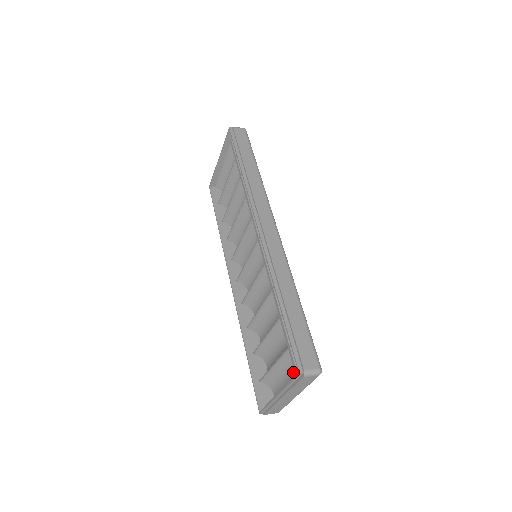
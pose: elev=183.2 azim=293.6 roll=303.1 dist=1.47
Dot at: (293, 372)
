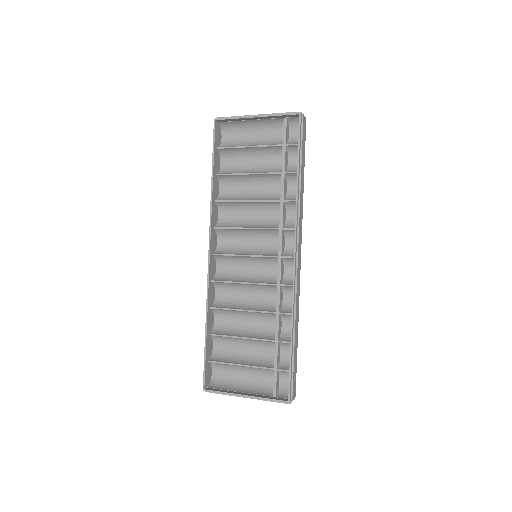
Dot at: (256, 377)
